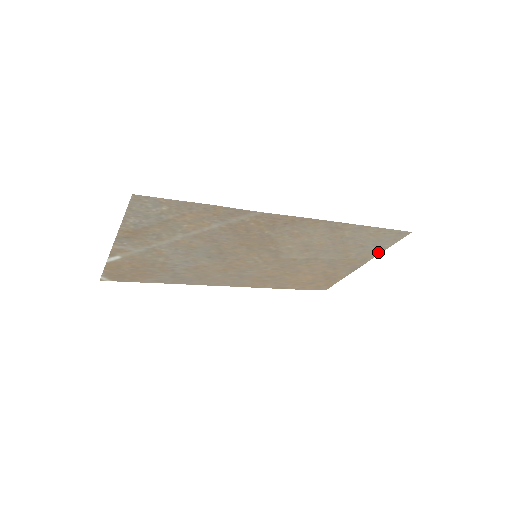
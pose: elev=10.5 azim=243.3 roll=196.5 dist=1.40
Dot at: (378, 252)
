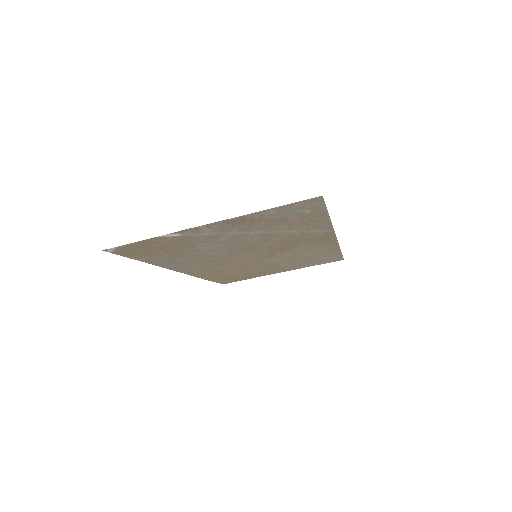
Dot at: occluded
